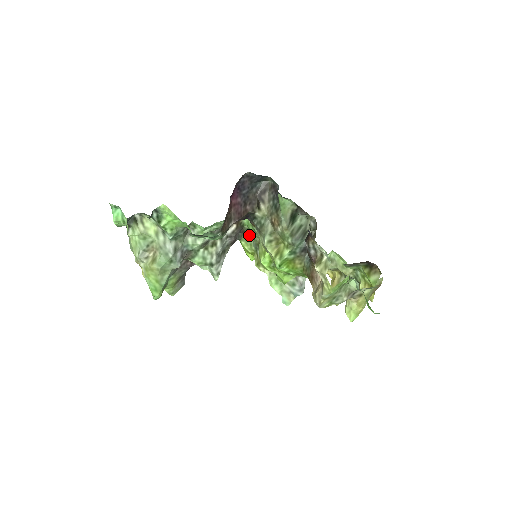
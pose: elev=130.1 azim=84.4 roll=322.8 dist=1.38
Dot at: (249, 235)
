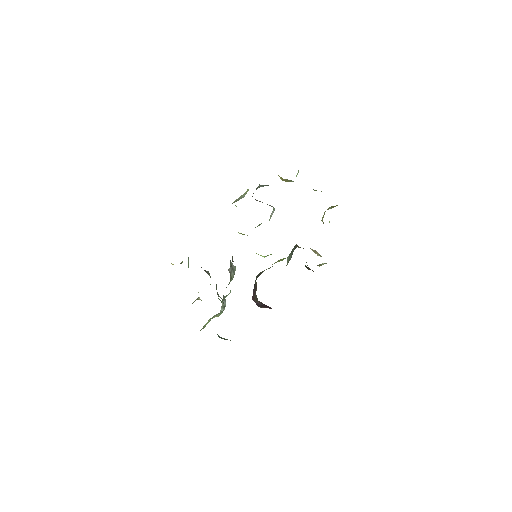
Dot at: occluded
